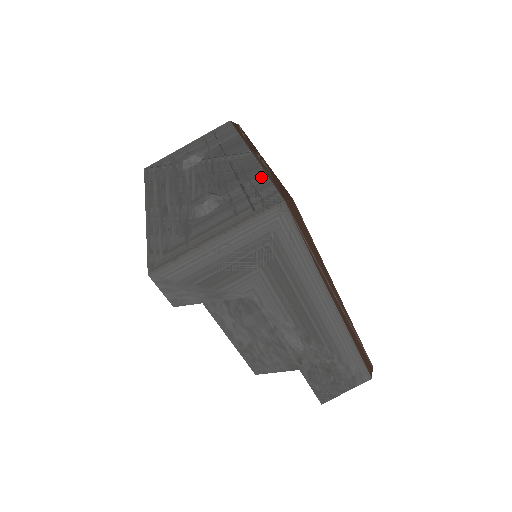
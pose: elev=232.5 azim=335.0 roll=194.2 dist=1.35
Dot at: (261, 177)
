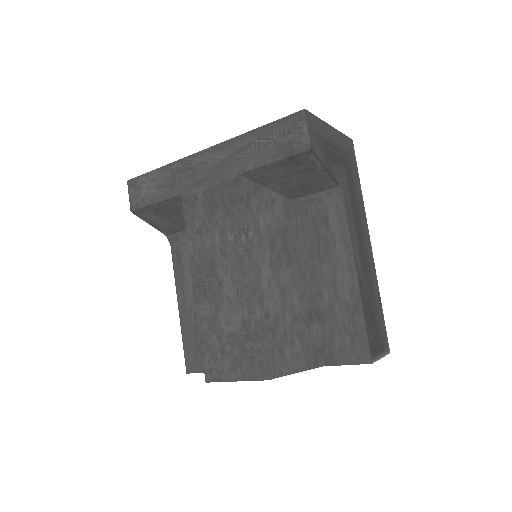
Dot at: occluded
